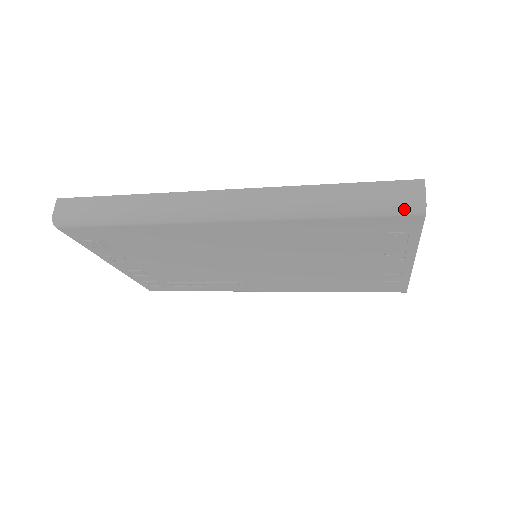
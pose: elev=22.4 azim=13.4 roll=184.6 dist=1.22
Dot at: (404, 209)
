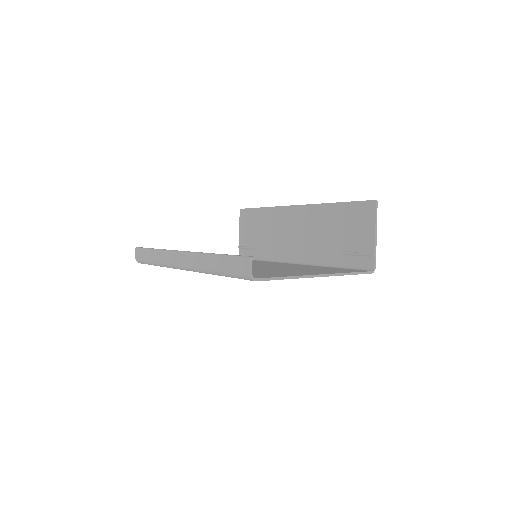
Dot at: (243, 278)
